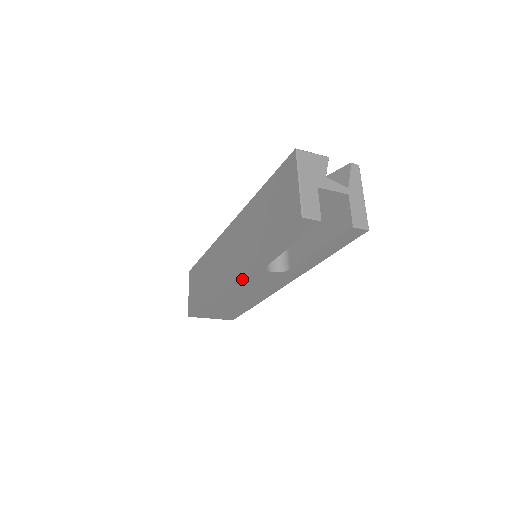
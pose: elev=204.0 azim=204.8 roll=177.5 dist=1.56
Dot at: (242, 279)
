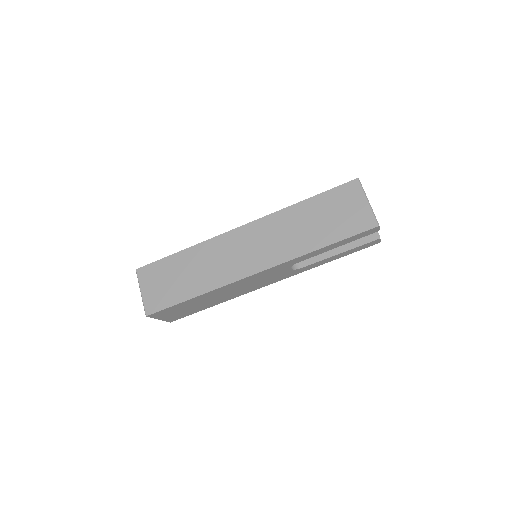
Dot at: (264, 273)
